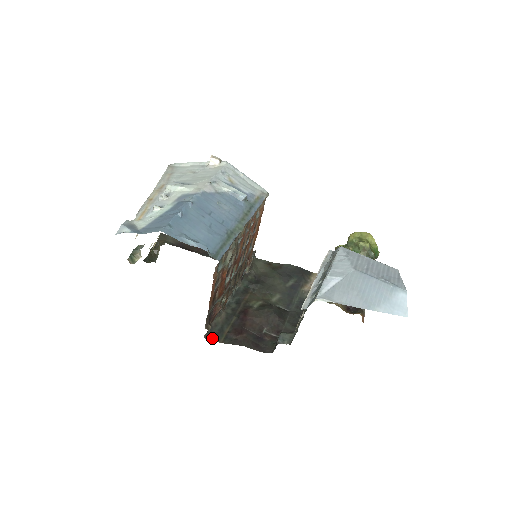
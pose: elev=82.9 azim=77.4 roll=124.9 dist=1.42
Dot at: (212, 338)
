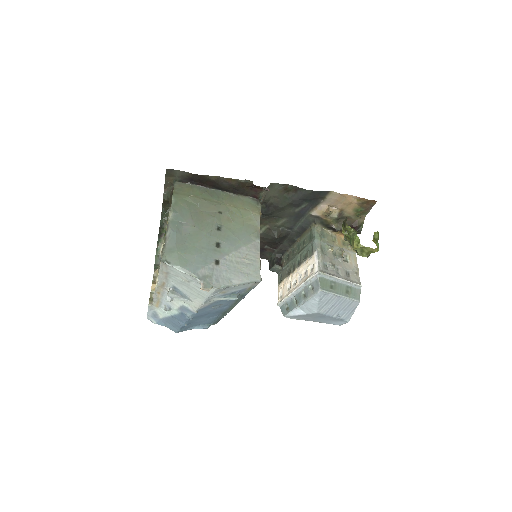
Dot at: occluded
